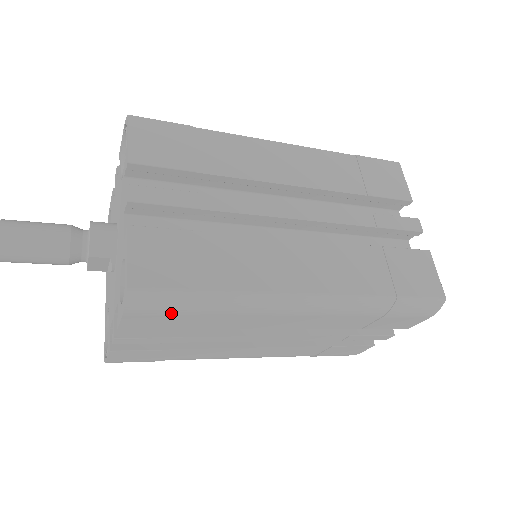
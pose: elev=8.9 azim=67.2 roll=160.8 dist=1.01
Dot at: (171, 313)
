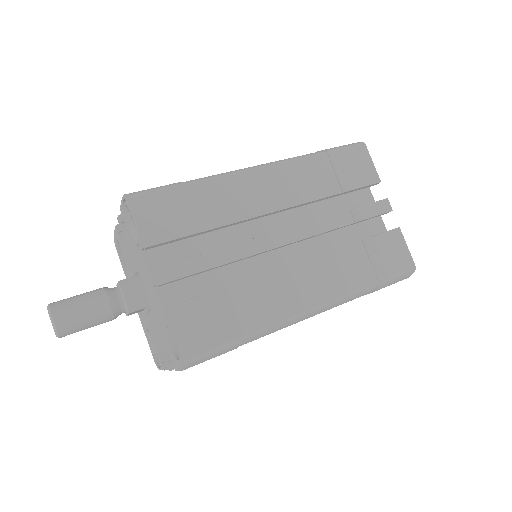
Dot at: occluded
